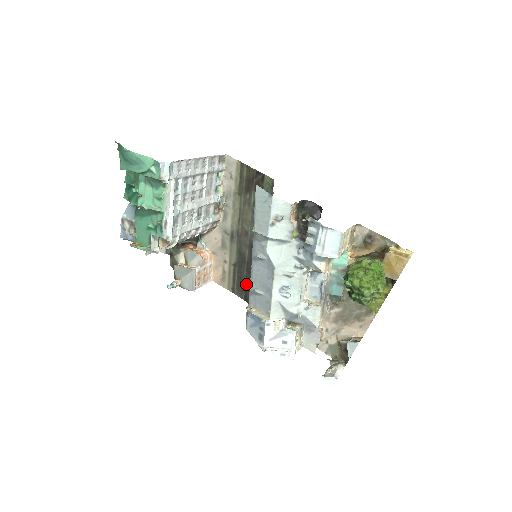
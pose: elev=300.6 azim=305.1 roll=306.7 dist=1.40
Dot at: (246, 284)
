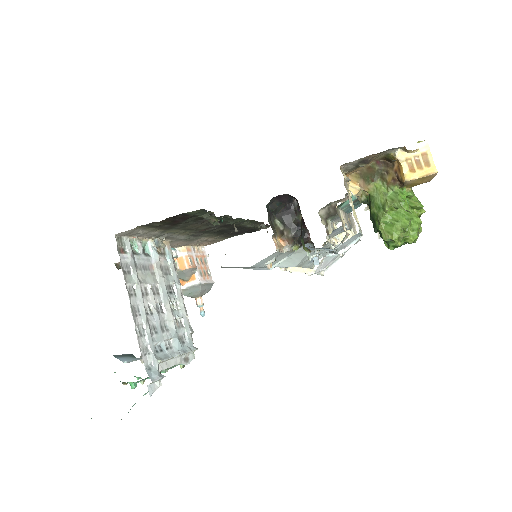
Dot at: occluded
